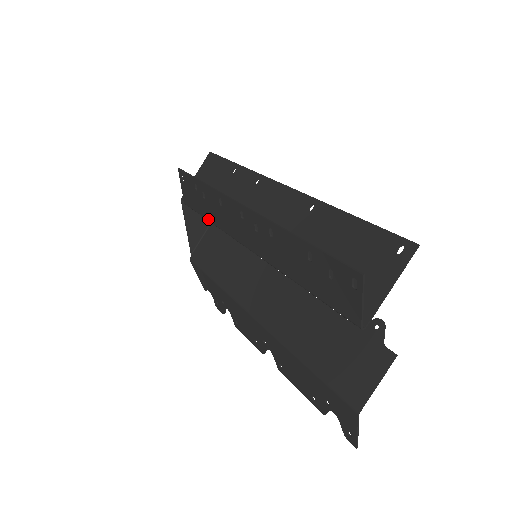
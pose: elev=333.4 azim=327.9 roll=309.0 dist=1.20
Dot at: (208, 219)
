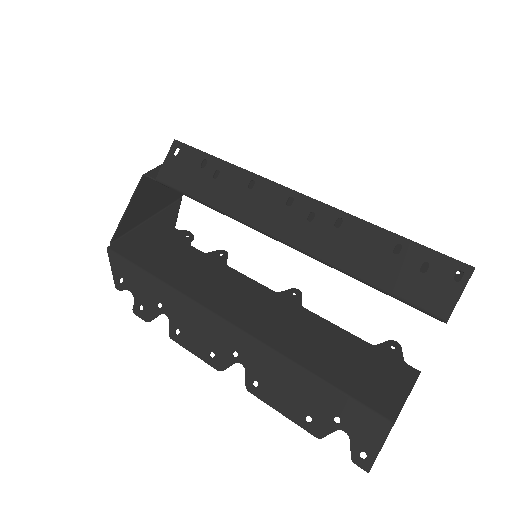
Dot at: (205, 201)
